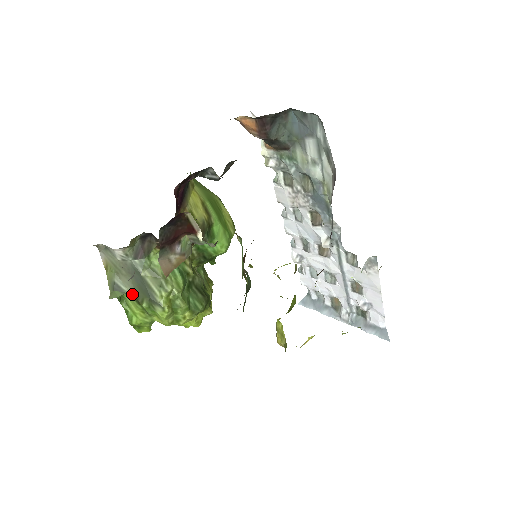
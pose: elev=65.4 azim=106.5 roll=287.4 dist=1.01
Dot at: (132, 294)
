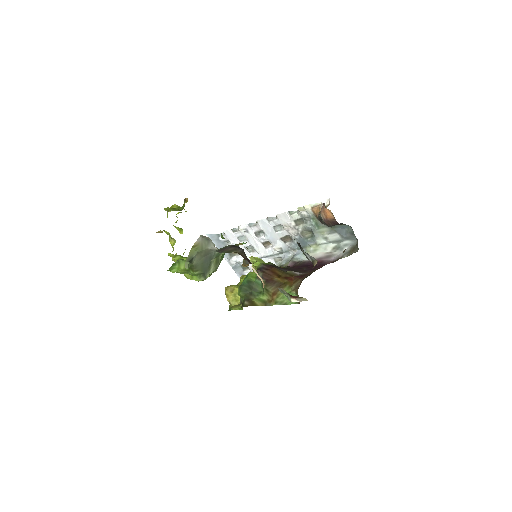
Dot at: (194, 264)
